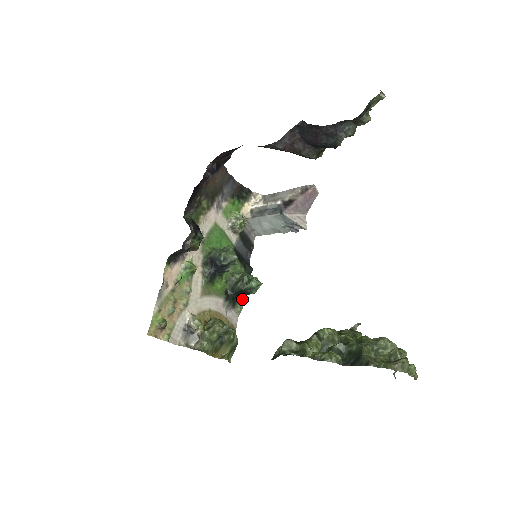
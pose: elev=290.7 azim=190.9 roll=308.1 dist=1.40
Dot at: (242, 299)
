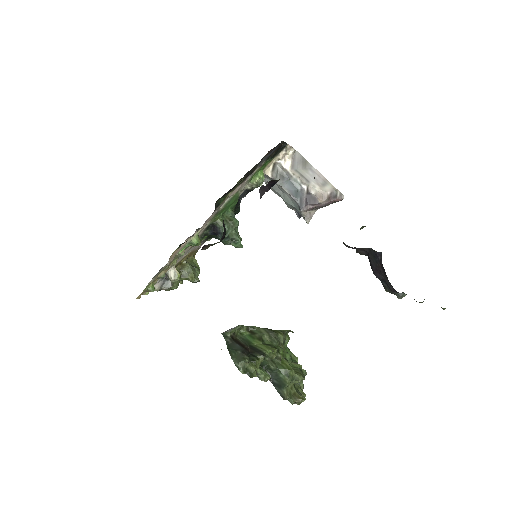
Dot at: occluded
